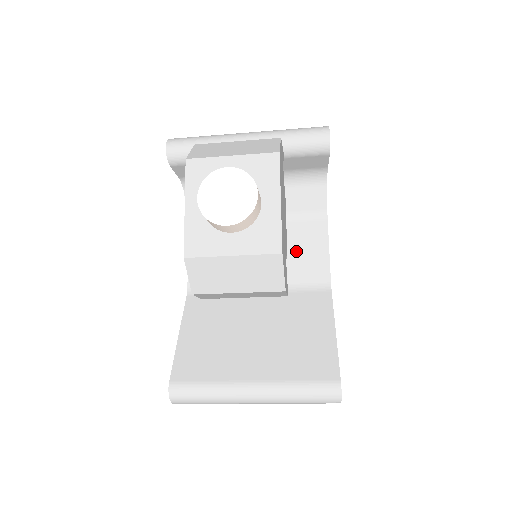
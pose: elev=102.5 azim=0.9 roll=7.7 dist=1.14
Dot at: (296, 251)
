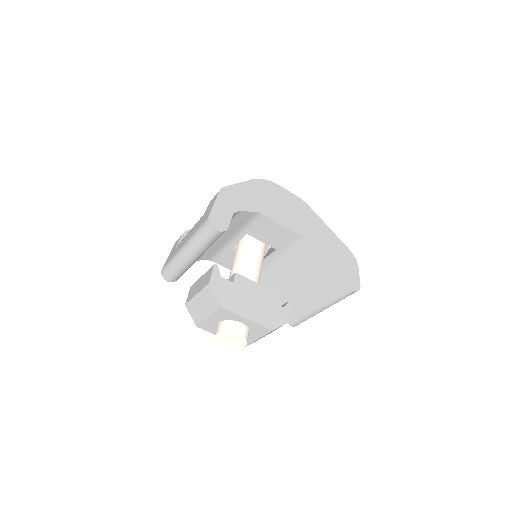
Dot at: (269, 237)
